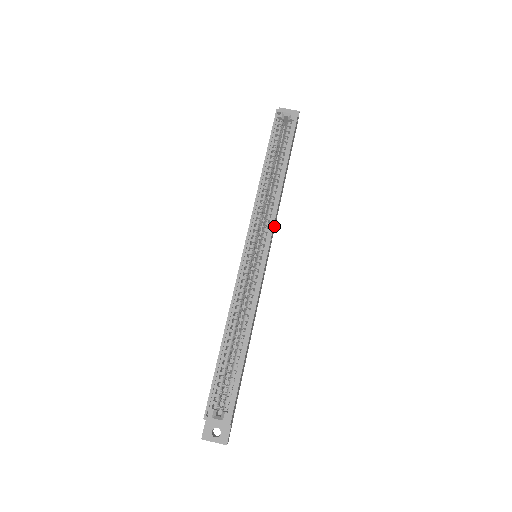
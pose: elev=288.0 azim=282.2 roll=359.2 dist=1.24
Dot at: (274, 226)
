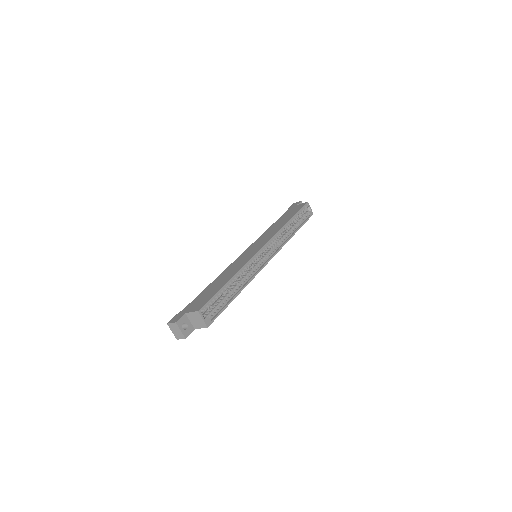
Dot at: occluded
